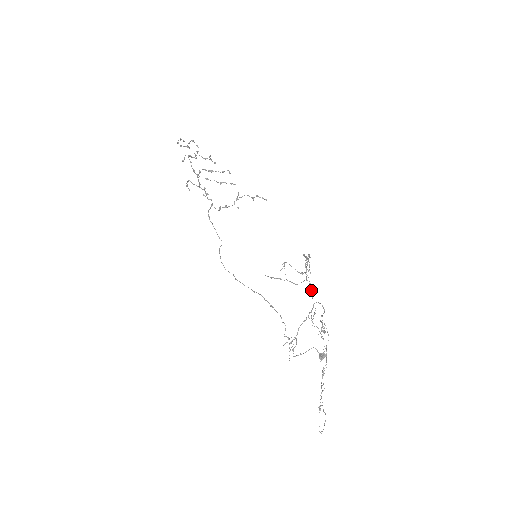
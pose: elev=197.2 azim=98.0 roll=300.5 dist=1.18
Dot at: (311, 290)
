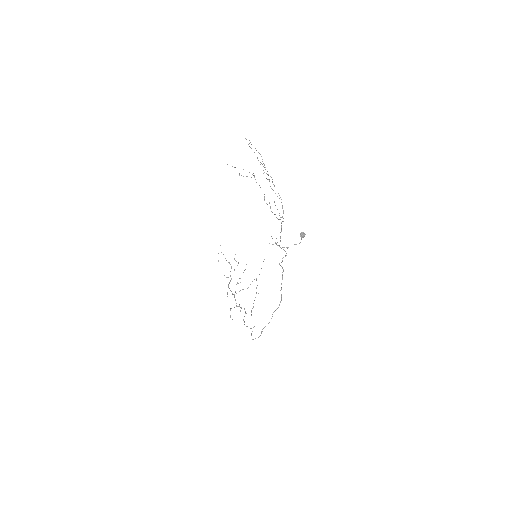
Dot at: occluded
